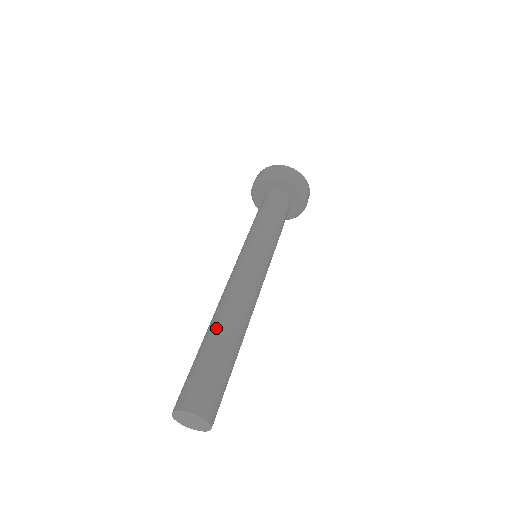
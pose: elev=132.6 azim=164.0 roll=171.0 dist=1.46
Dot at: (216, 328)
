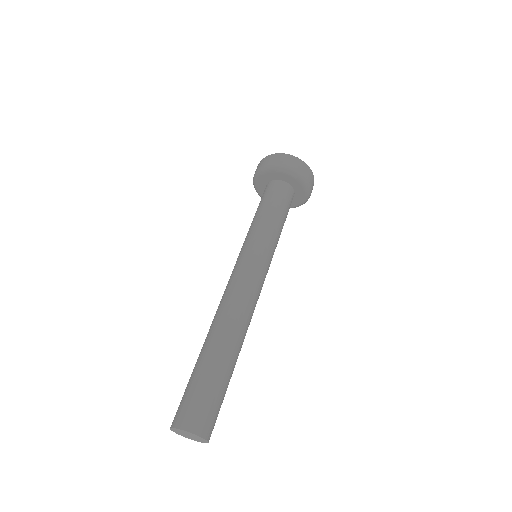
Dot at: (212, 341)
